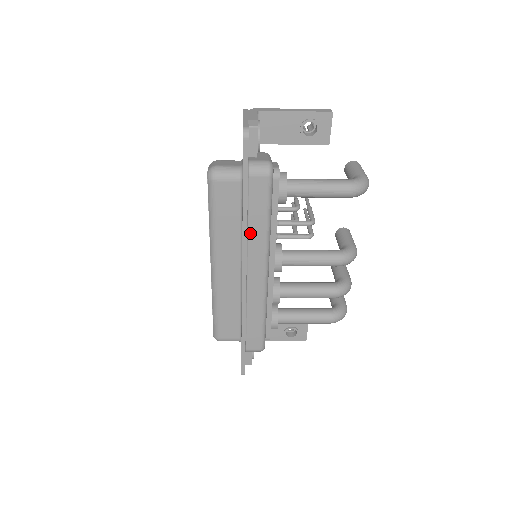
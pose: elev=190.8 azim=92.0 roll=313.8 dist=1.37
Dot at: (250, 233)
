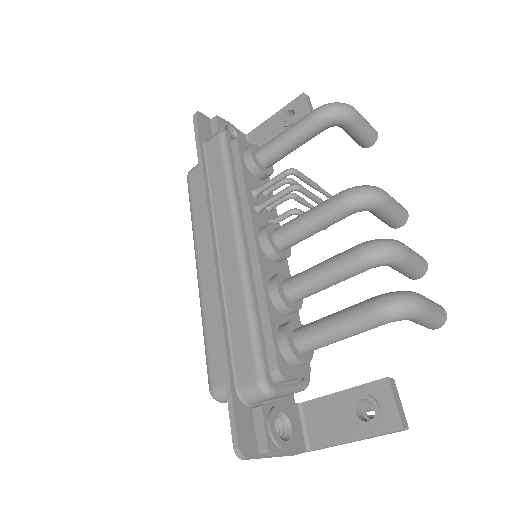
Dot at: (214, 198)
